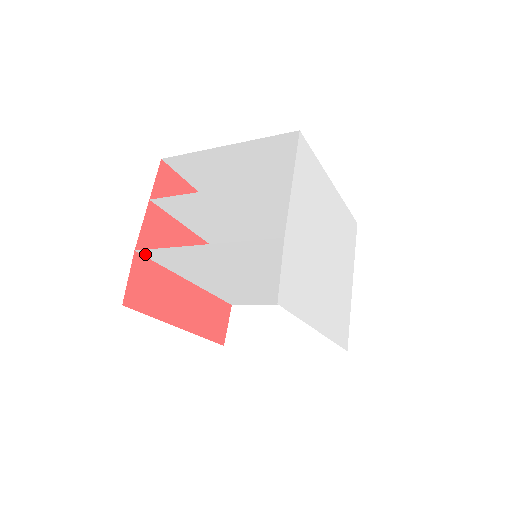
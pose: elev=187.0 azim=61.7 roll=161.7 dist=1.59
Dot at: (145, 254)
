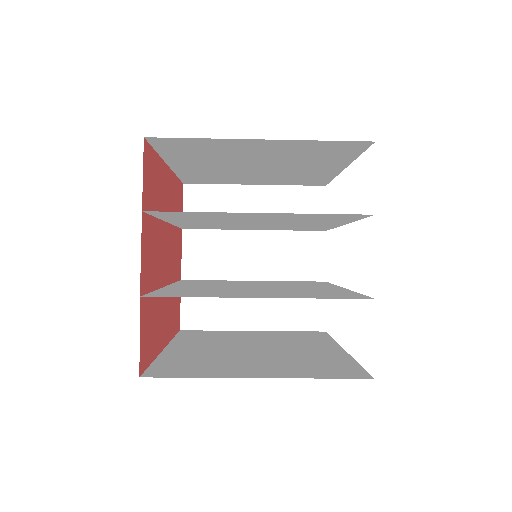
Dot at: (149, 295)
